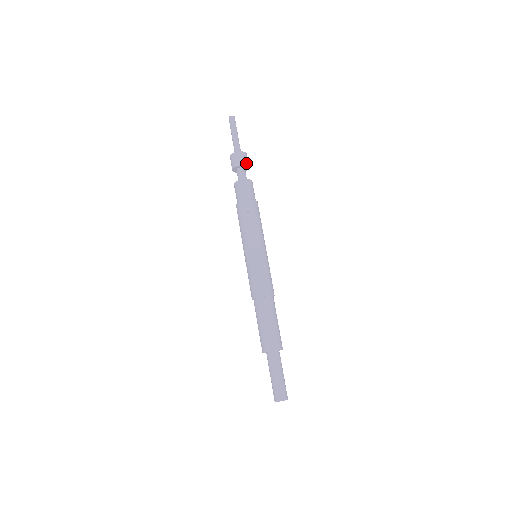
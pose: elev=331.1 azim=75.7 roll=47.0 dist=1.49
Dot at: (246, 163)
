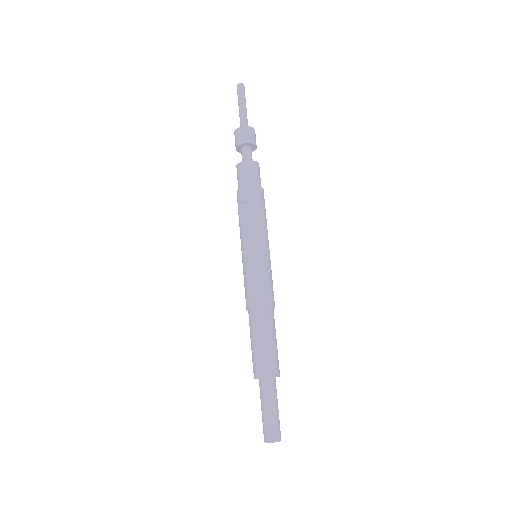
Dot at: (245, 140)
